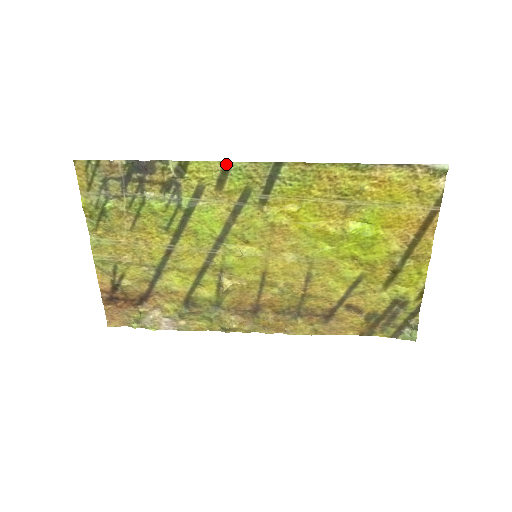
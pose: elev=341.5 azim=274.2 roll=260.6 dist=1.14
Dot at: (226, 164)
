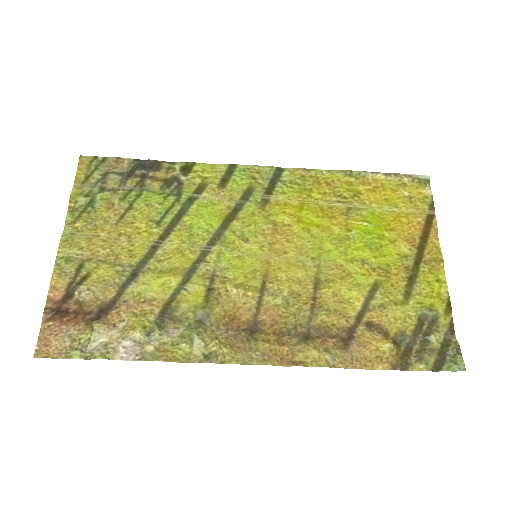
Dot at: (231, 166)
